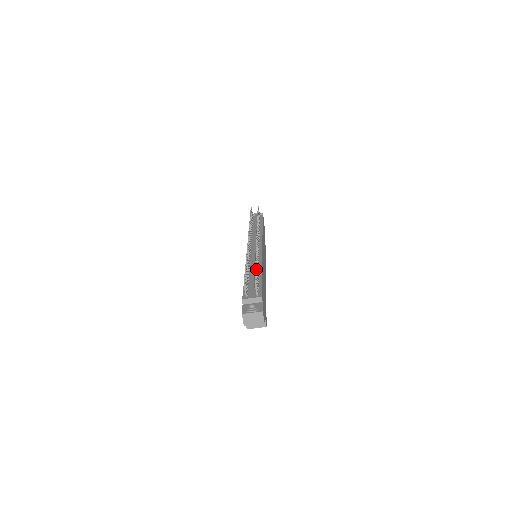
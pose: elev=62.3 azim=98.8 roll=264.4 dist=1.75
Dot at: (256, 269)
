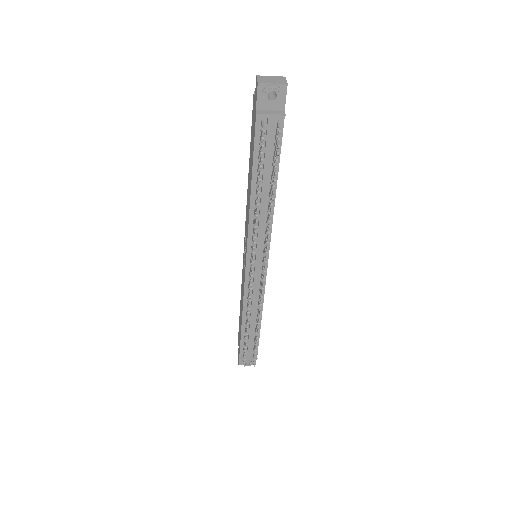
Dot at: occluded
